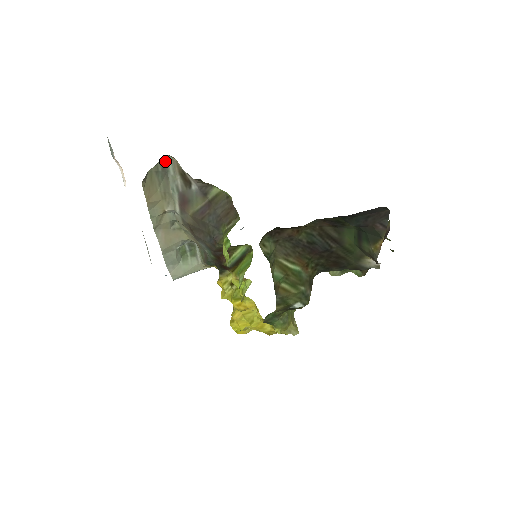
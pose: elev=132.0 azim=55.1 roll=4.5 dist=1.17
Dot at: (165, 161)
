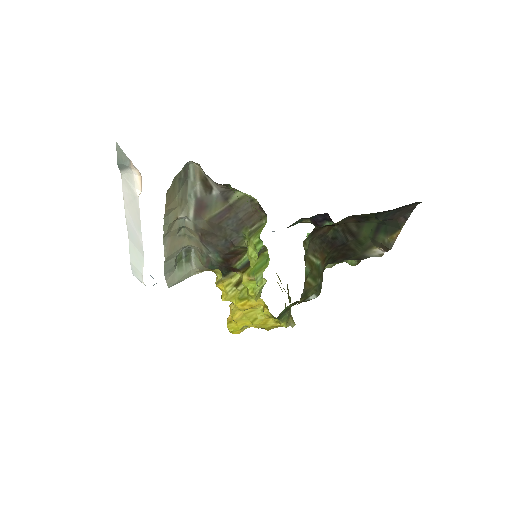
Dot at: (187, 167)
